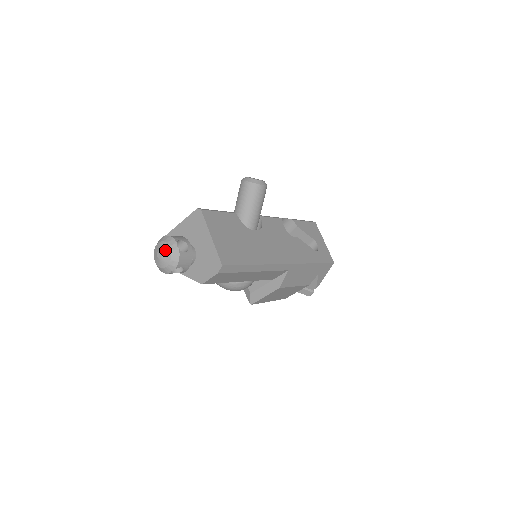
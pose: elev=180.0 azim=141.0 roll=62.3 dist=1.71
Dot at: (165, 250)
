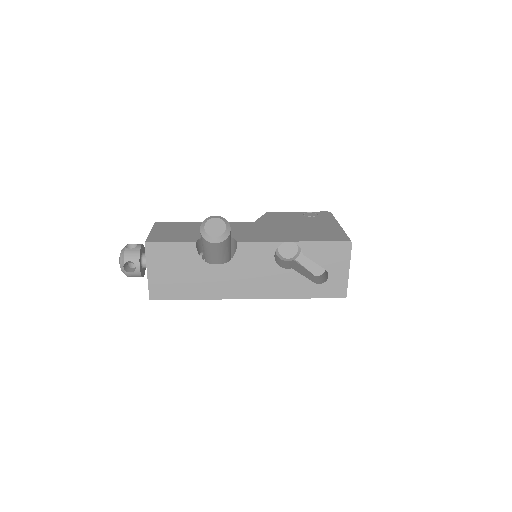
Dot at: (119, 263)
